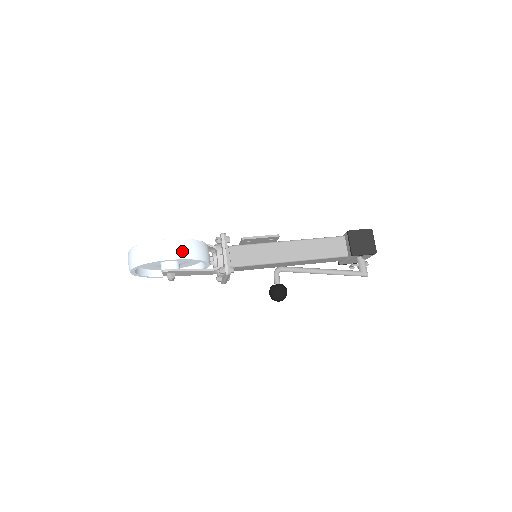
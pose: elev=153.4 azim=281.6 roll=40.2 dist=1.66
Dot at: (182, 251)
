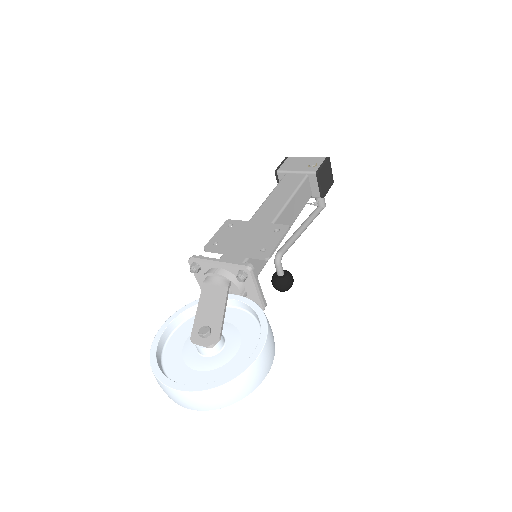
Dot at: (273, 349)
